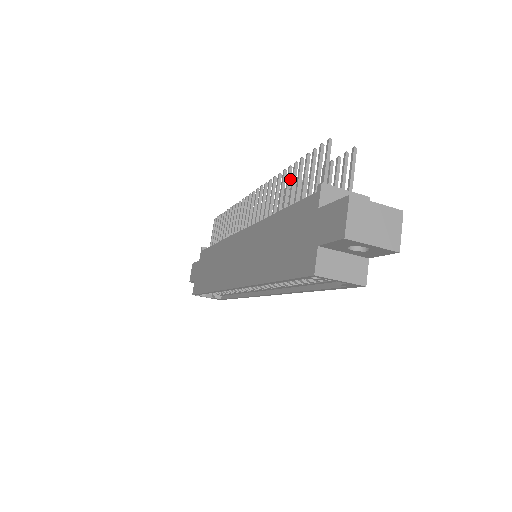
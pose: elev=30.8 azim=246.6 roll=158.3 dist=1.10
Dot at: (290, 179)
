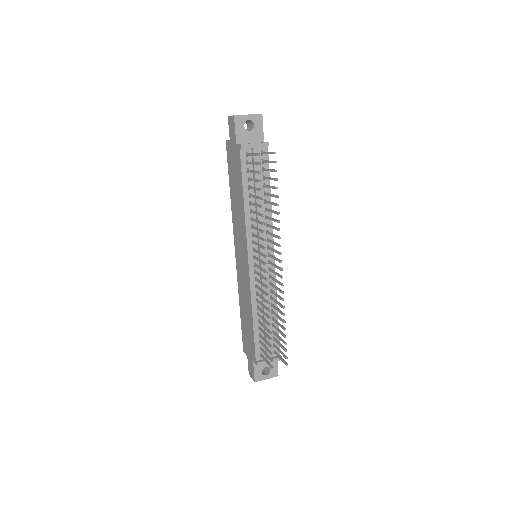
Dot at: (267, 323)
